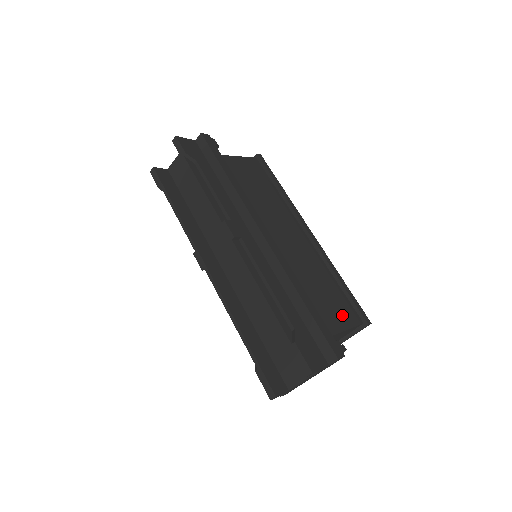
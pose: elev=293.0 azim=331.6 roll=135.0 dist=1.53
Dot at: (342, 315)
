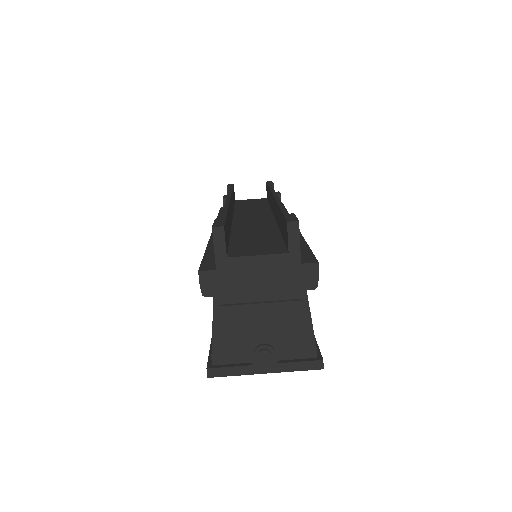
Dot at: occluded
